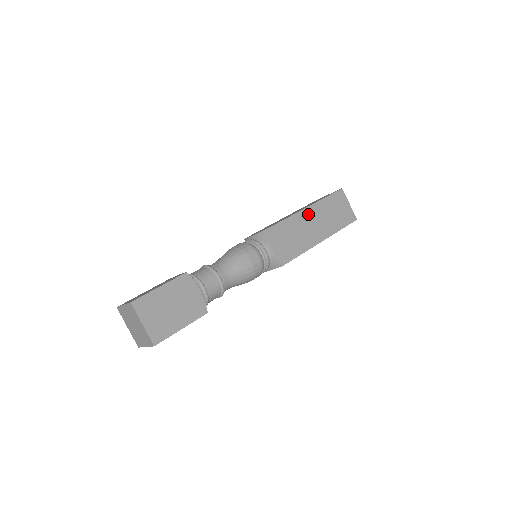
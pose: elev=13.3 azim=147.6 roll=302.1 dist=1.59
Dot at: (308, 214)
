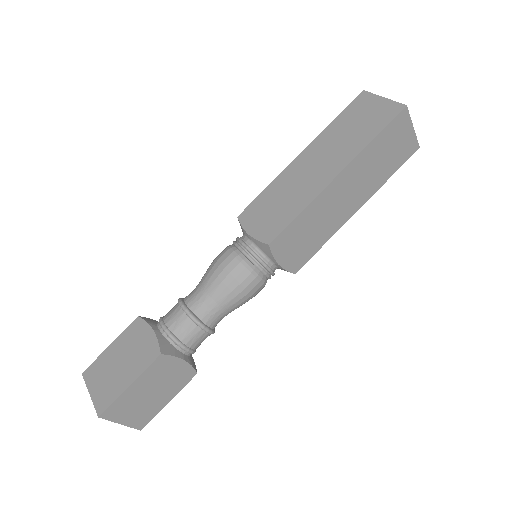
Dot at: (340, 184)
